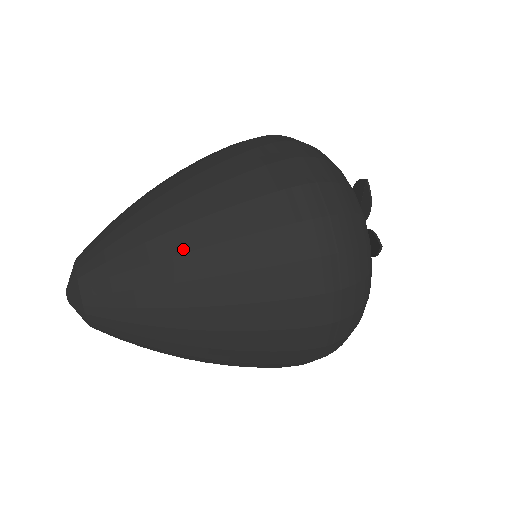
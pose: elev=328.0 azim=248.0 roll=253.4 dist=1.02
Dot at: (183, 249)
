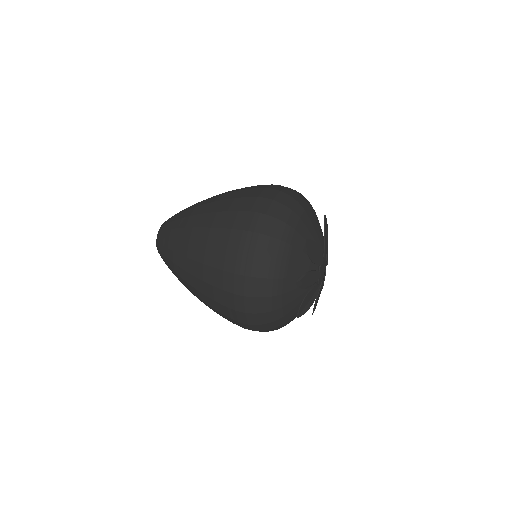
Dot at: (201, 204)
